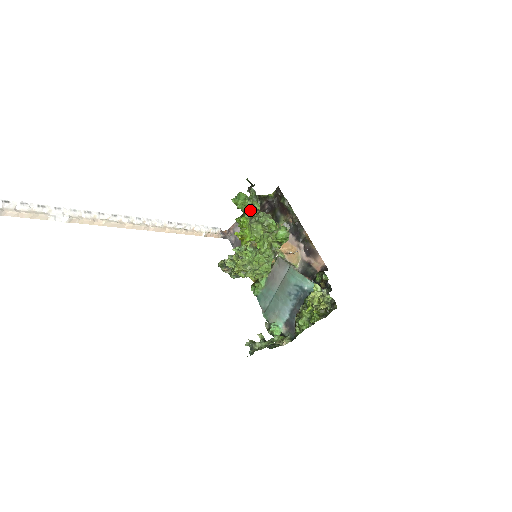
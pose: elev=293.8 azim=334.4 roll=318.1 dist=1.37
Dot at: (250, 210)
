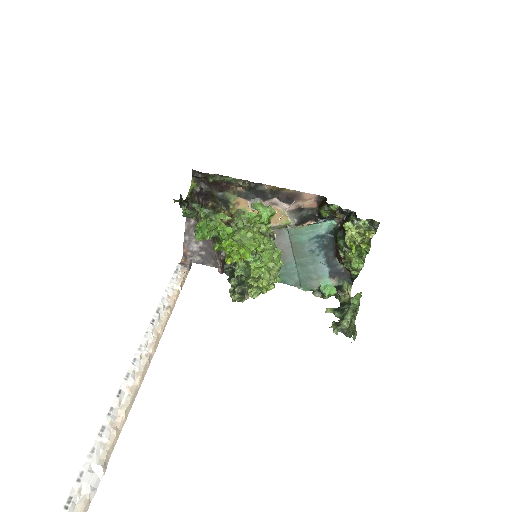
Dot at: (229, 231)
